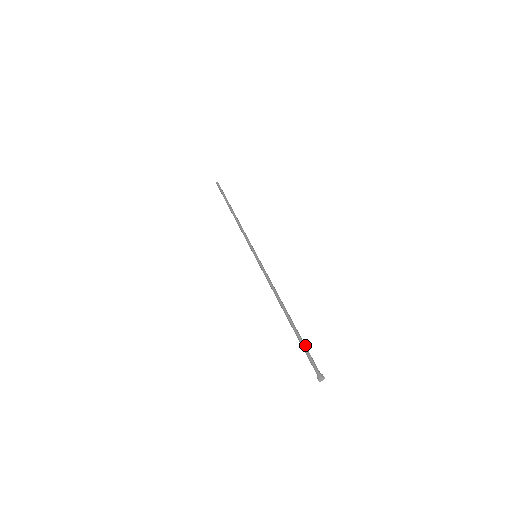
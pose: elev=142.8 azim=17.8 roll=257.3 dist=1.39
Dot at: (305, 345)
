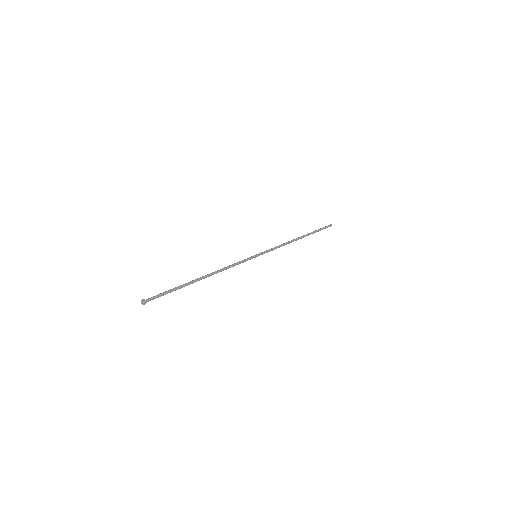
Dot at: (172, 291)
